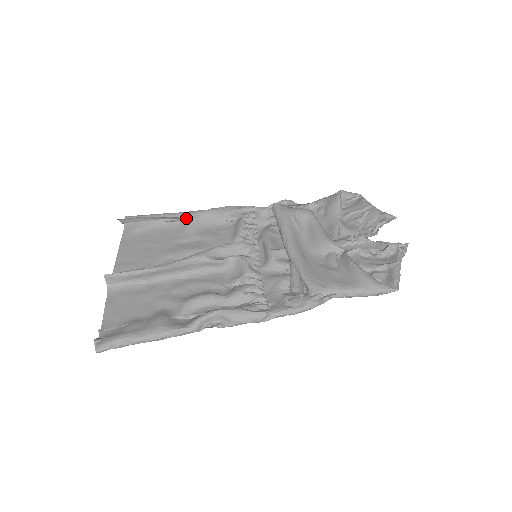
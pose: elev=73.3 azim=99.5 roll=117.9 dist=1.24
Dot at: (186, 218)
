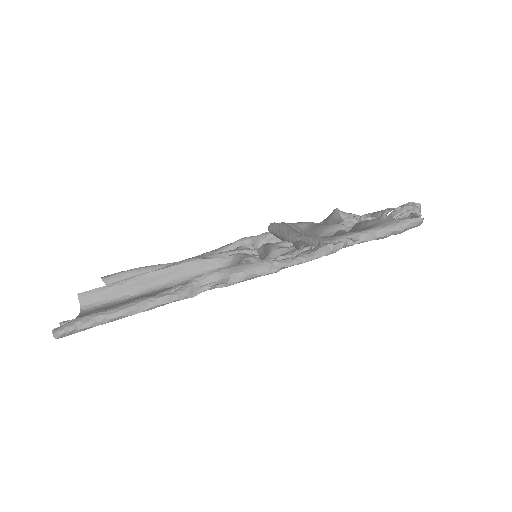
Dot at: occluded
